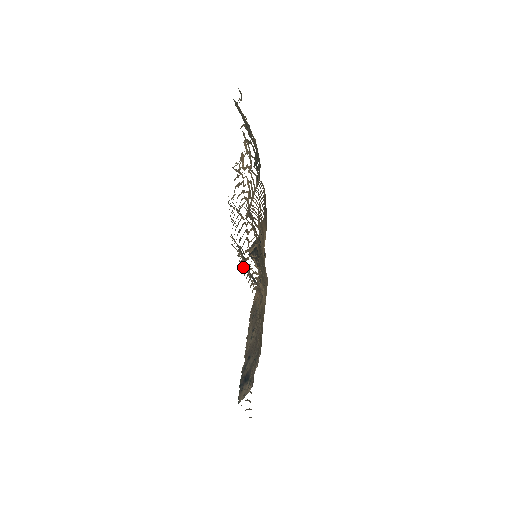
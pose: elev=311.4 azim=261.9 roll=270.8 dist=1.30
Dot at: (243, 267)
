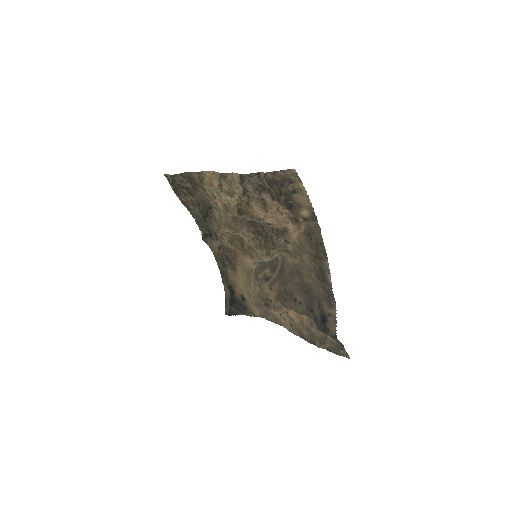
Dot at: (290, 174)
